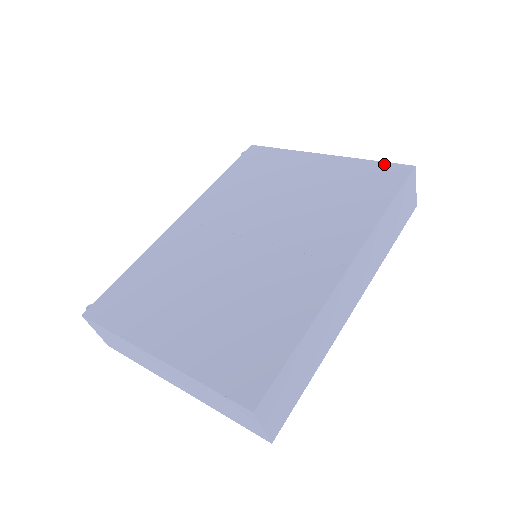
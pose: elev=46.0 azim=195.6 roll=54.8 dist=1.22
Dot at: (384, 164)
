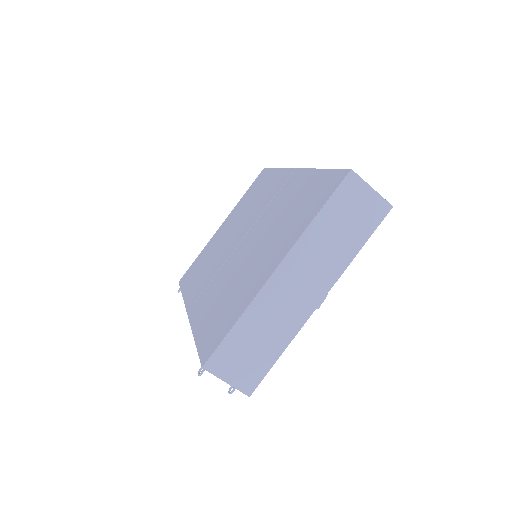
Dot at: (252, 185)
